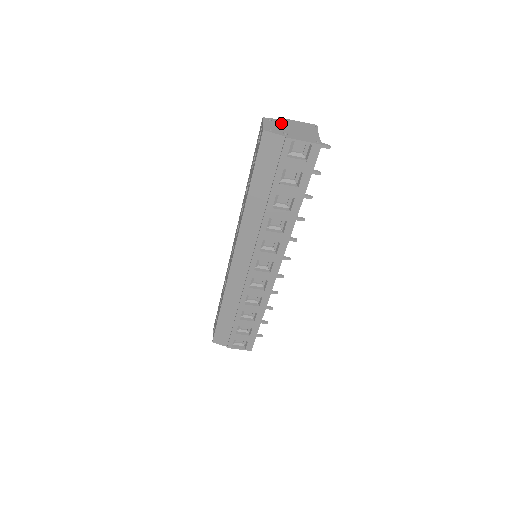
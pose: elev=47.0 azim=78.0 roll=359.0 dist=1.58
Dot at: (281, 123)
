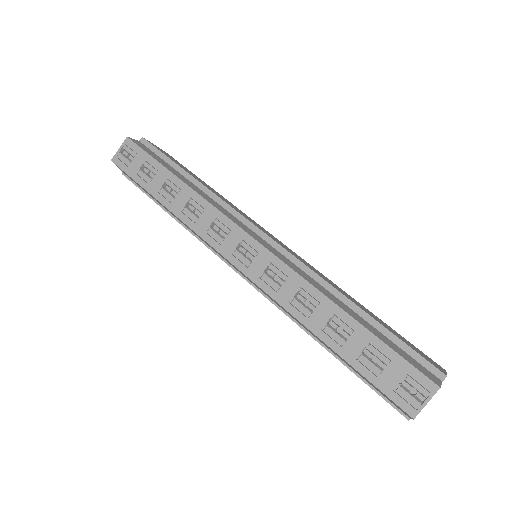
Dot at: occluded
